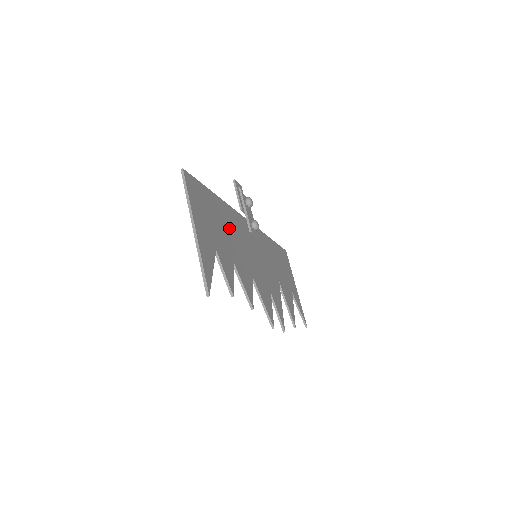
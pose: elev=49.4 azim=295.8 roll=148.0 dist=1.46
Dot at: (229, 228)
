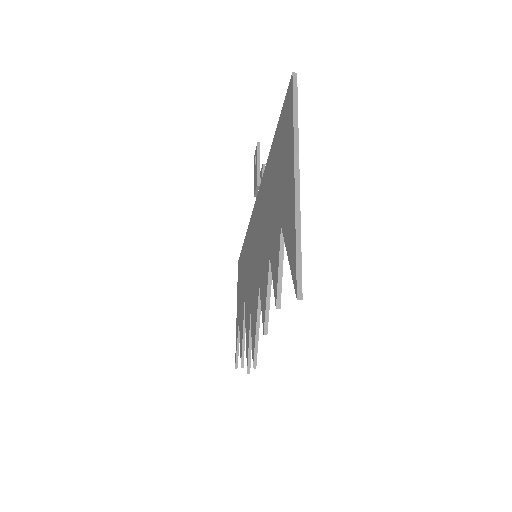
Dot at: occluded
